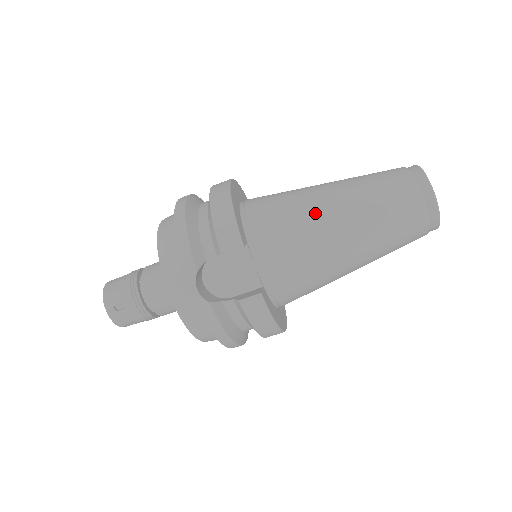
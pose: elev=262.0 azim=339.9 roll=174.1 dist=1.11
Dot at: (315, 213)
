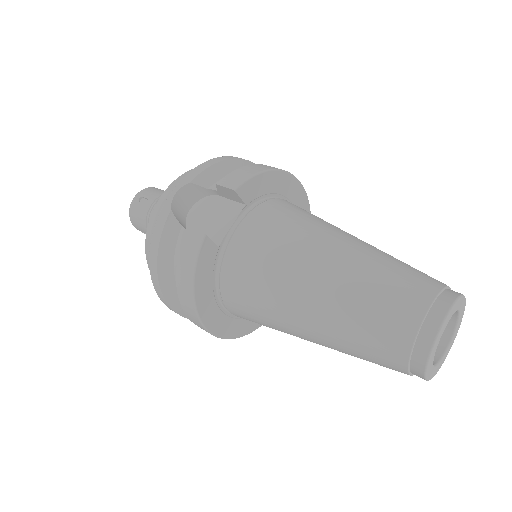
Dot at: (320, 234)
